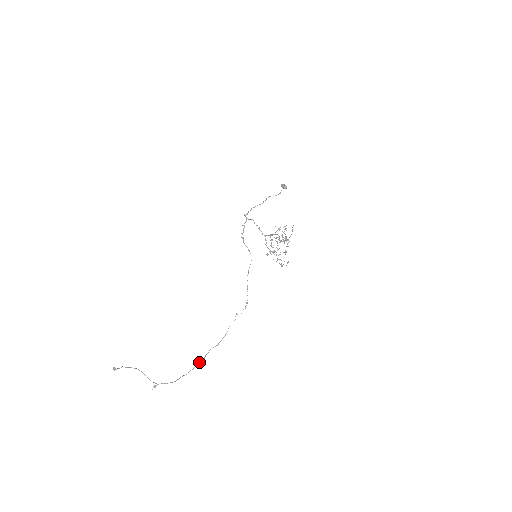
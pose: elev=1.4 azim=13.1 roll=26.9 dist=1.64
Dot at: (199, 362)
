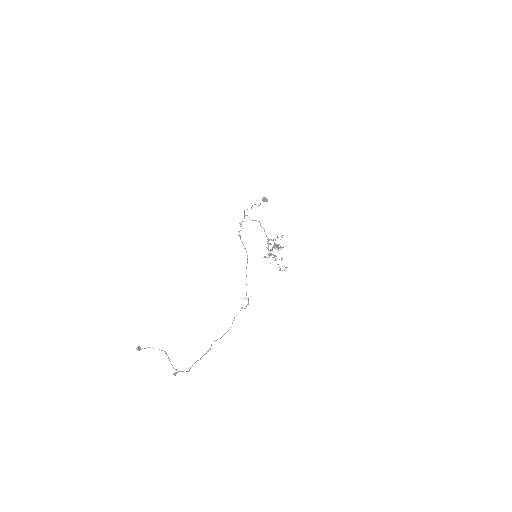
Dot at: (206, 353)
